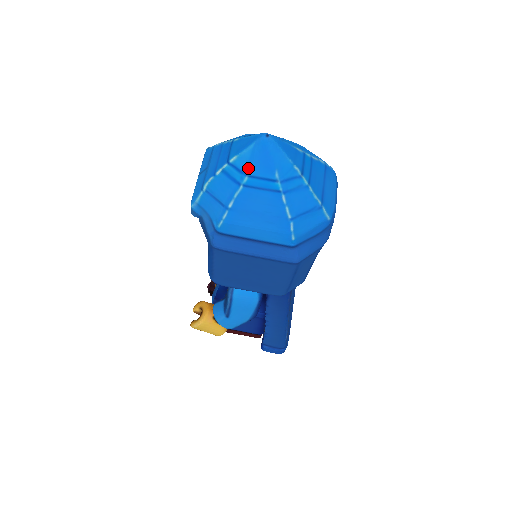
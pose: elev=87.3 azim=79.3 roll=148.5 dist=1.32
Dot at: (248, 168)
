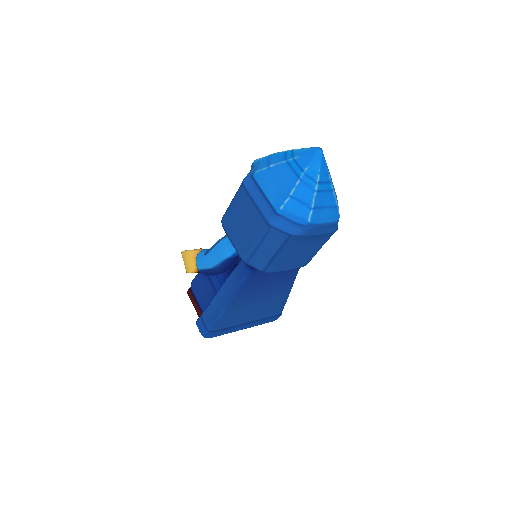
Dot at: (297, 156)
